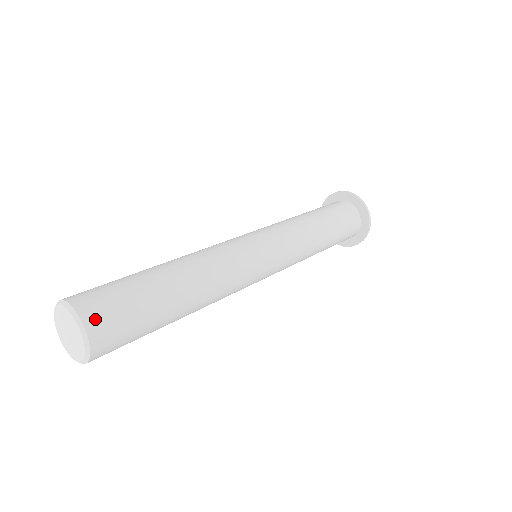
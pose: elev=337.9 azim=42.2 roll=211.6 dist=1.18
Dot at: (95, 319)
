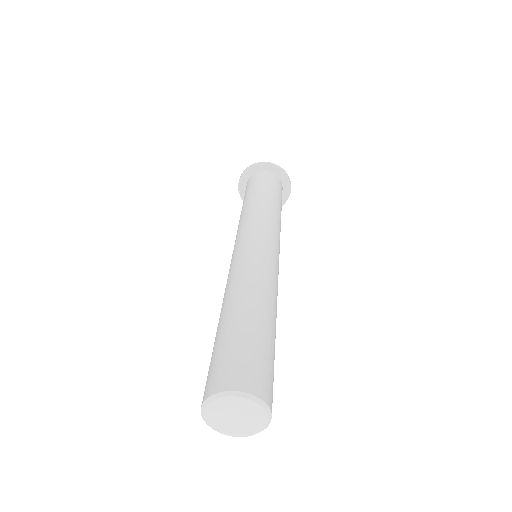
Dot at: (258, 386)
